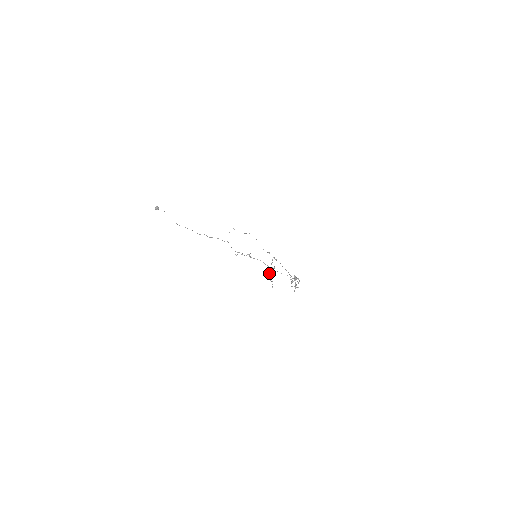
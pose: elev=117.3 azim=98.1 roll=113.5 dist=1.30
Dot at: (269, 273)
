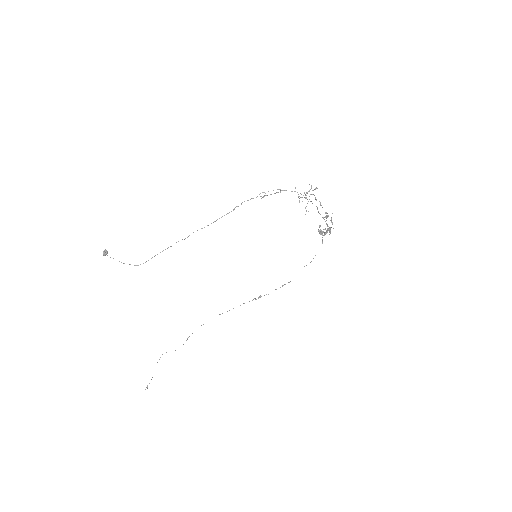
Dot at: occluded
